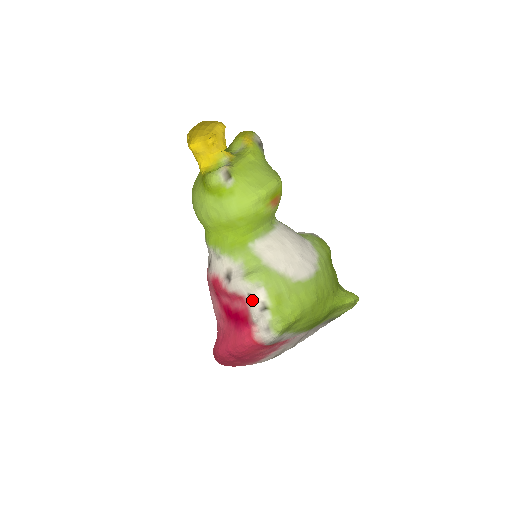
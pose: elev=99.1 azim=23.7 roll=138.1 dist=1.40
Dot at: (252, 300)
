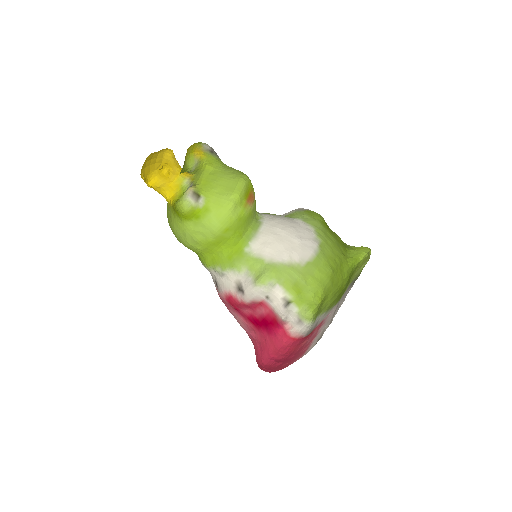
Dot at: (272, 301)
